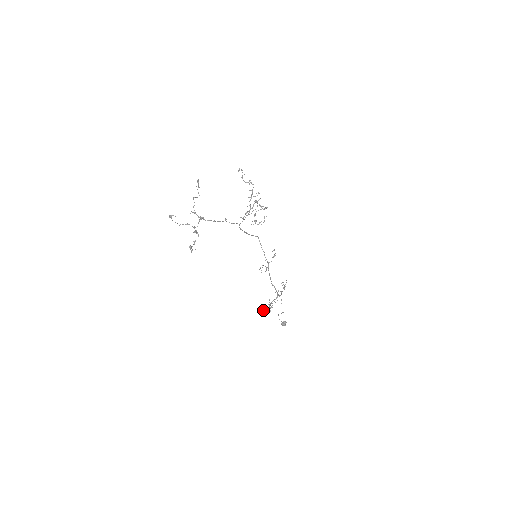
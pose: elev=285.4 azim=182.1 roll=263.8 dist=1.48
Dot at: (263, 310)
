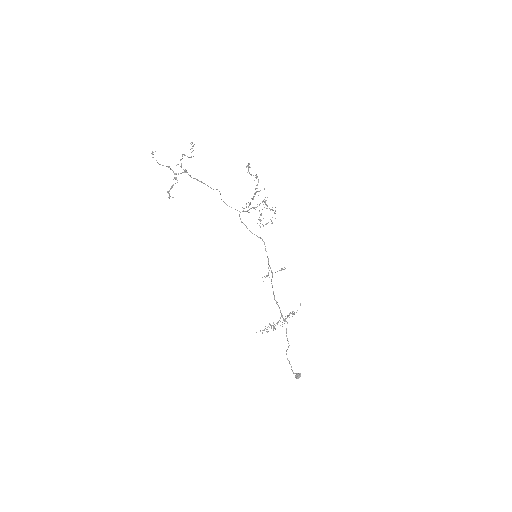
Dot at: occluded
